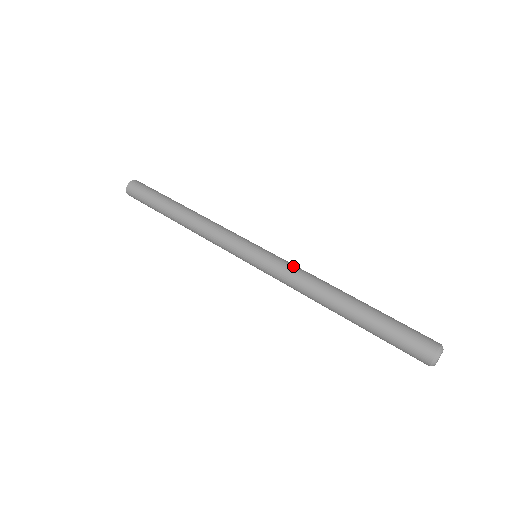
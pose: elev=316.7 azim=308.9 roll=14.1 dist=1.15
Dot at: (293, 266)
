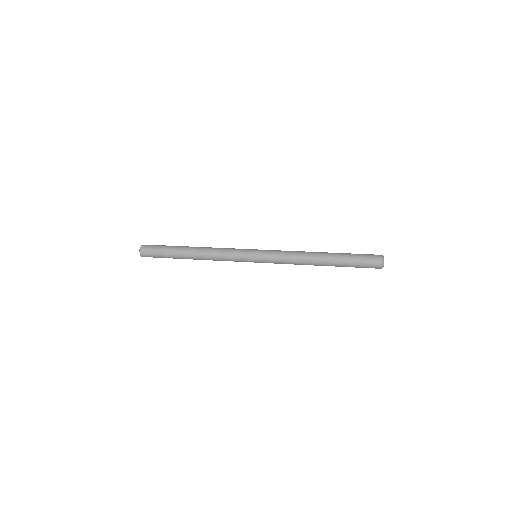
Dot at: occluded
